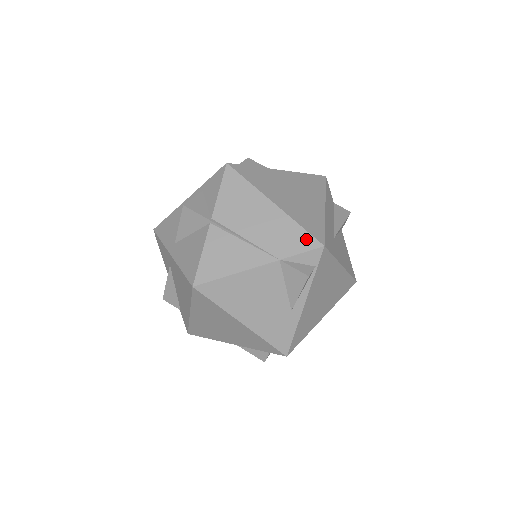
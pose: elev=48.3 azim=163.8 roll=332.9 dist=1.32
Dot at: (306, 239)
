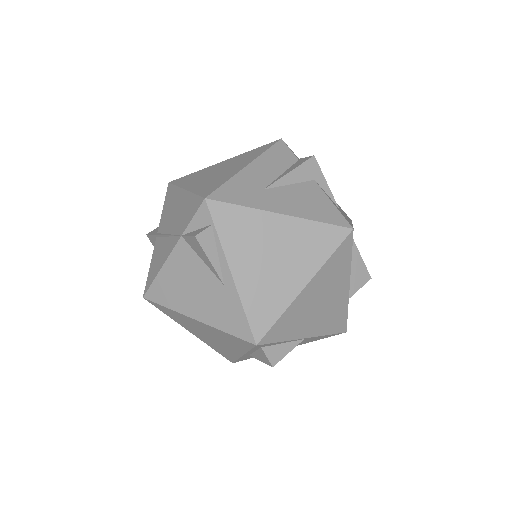
Dot at: (196, 203)
